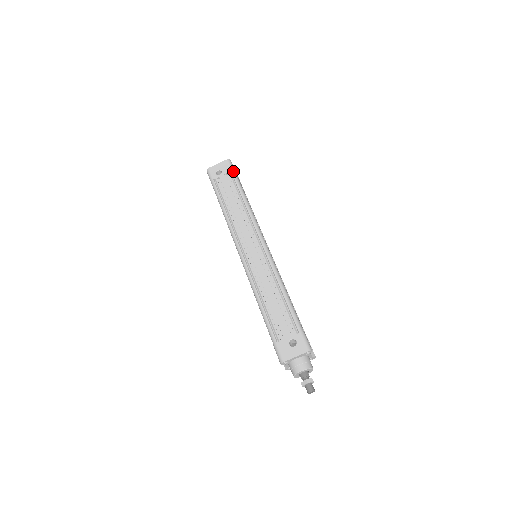
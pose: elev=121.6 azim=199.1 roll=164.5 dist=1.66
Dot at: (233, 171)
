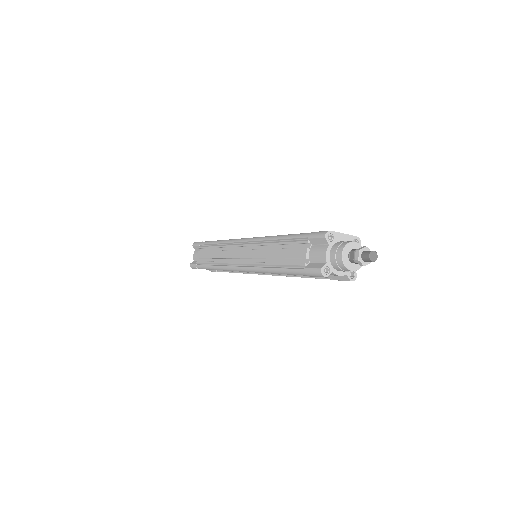
Dot at: occluded
